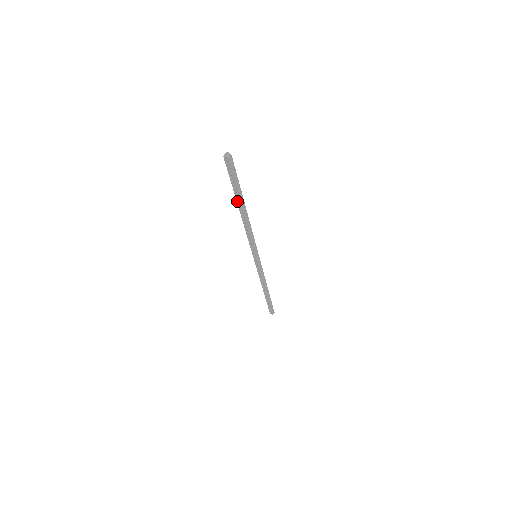
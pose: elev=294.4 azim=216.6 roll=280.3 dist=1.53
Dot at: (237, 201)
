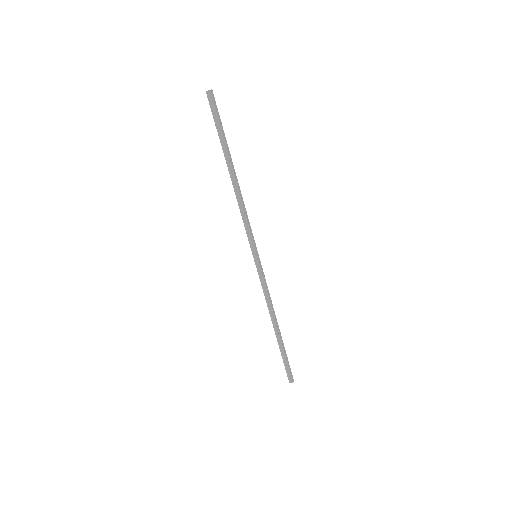
Dot at: (225, 157)
